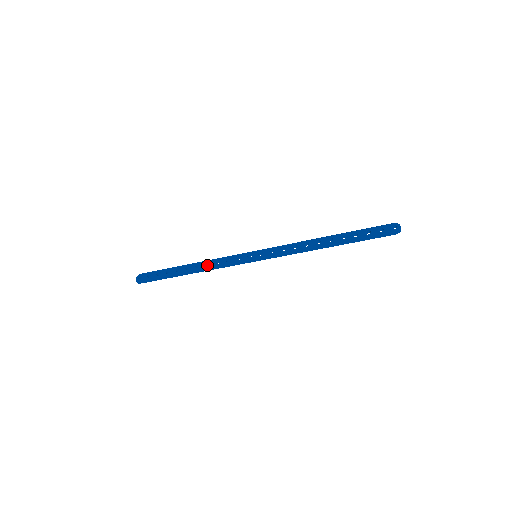
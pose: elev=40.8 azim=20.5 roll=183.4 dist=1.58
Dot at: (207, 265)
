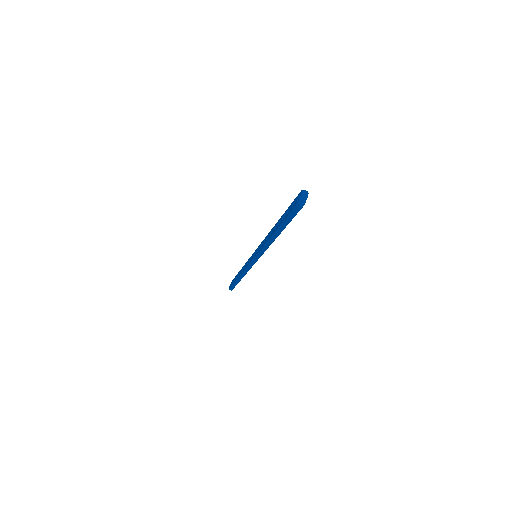
Dot at: occluded
